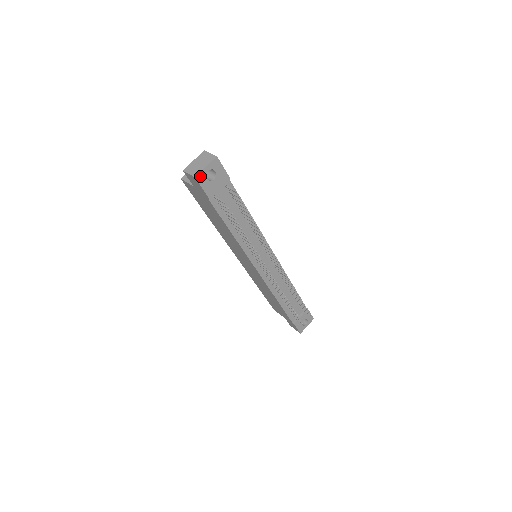
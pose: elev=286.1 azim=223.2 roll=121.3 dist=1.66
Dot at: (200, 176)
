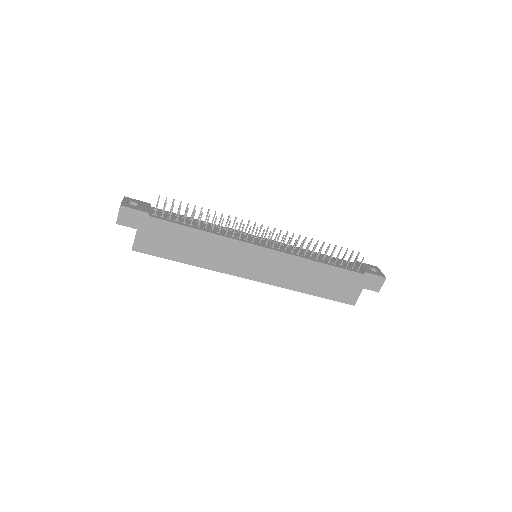
Dot at: (124, 205)
